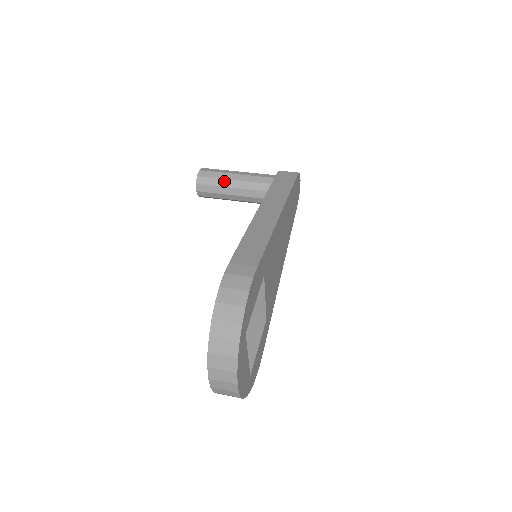
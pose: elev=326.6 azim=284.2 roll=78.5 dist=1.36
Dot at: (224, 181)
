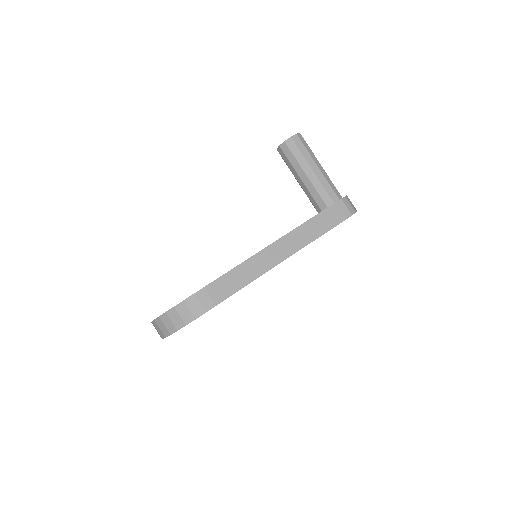
Dot at: (298, 166)
